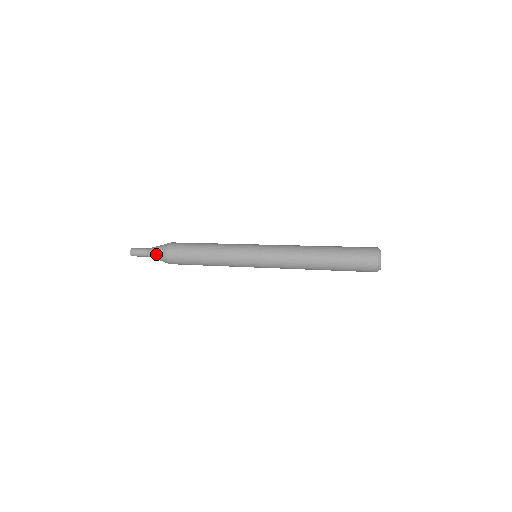
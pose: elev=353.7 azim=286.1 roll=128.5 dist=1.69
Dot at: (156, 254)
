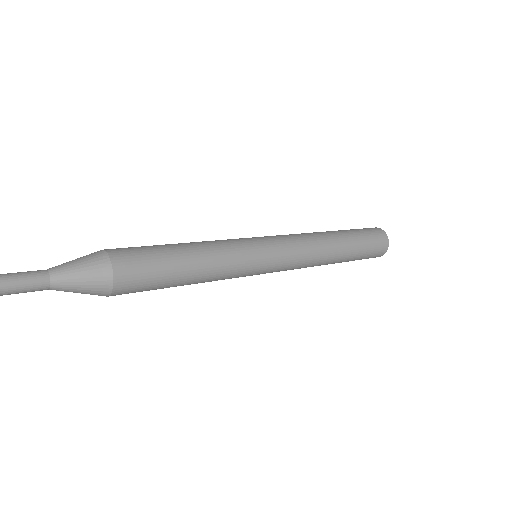
Dot at: (81, 277)
